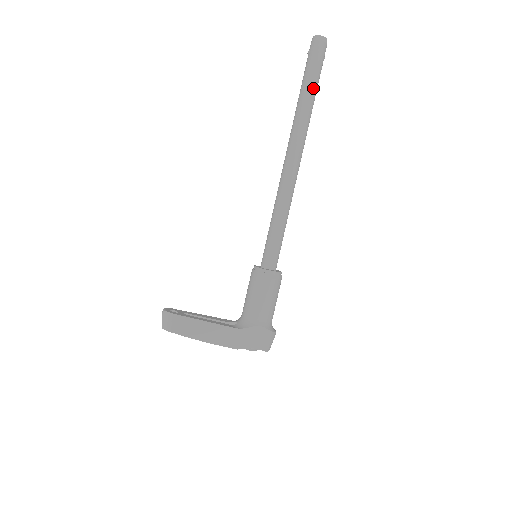
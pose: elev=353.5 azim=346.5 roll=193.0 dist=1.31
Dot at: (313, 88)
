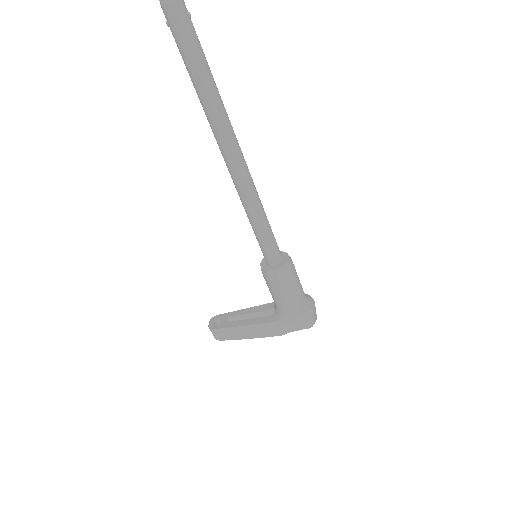
Dot at: (198, 70)
